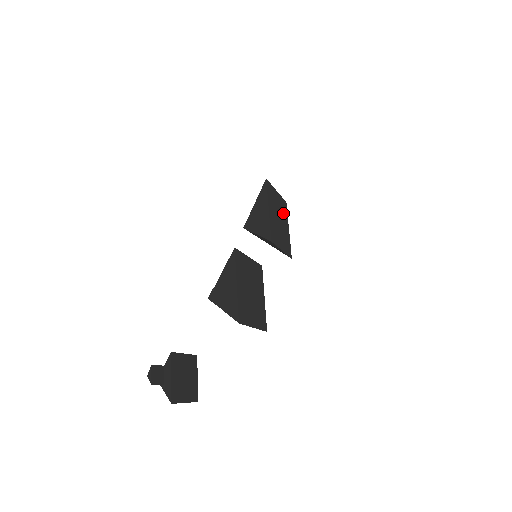
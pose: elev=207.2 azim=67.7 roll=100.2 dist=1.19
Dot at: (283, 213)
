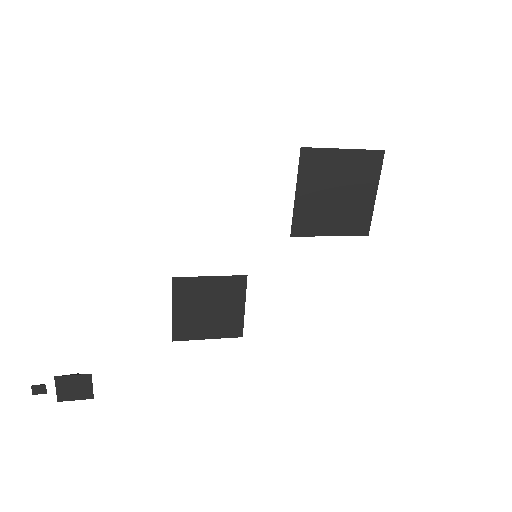
Dot at: (360, 176)
